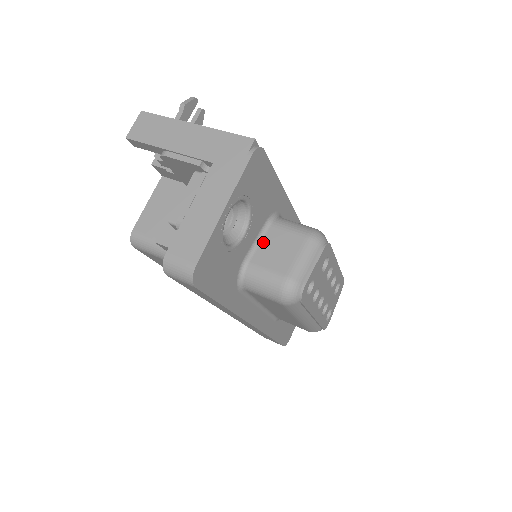
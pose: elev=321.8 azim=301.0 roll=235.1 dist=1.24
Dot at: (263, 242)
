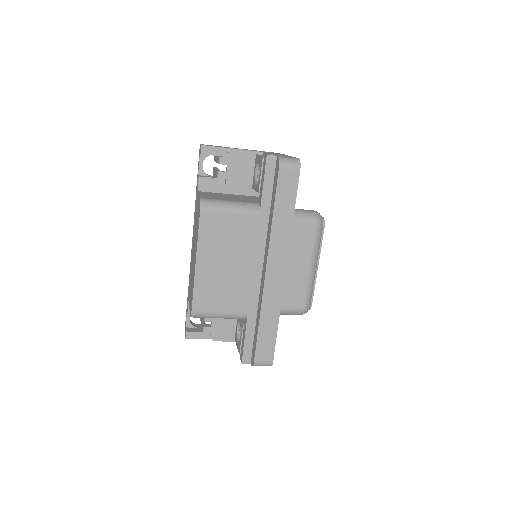
Dot at: occluded
